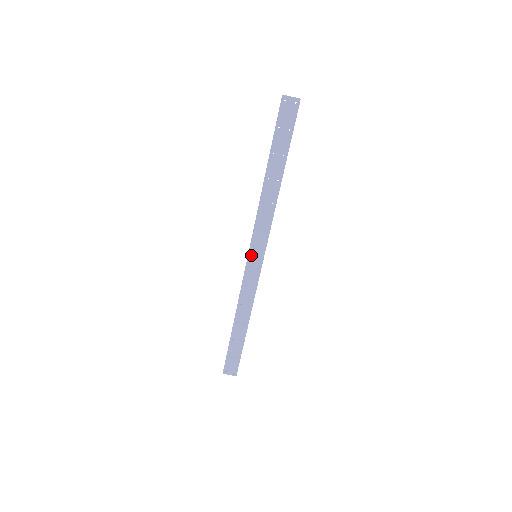
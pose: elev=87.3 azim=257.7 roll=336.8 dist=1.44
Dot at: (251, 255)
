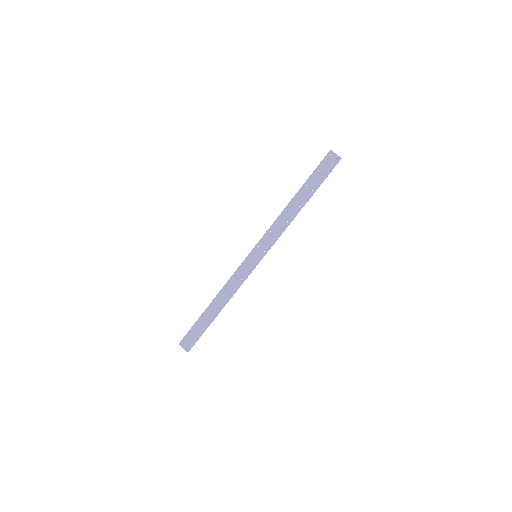
Dot at: (253, 253)
